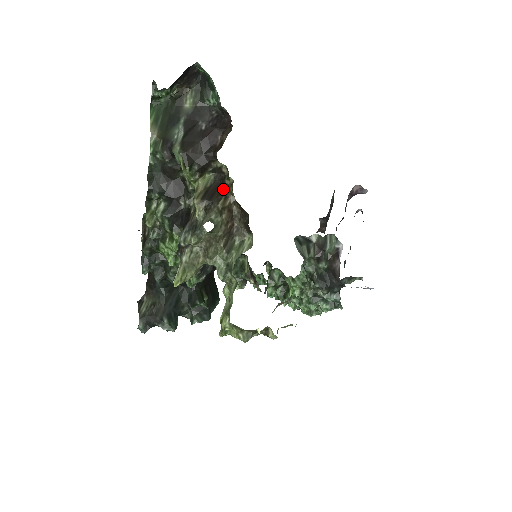
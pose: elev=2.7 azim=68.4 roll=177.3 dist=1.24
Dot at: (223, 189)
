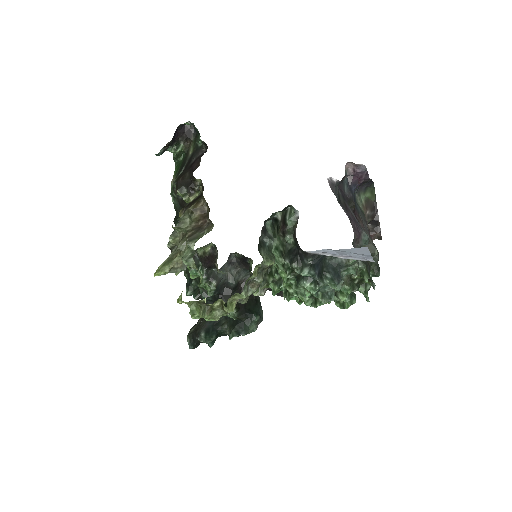
Dot at: (200, 197)
